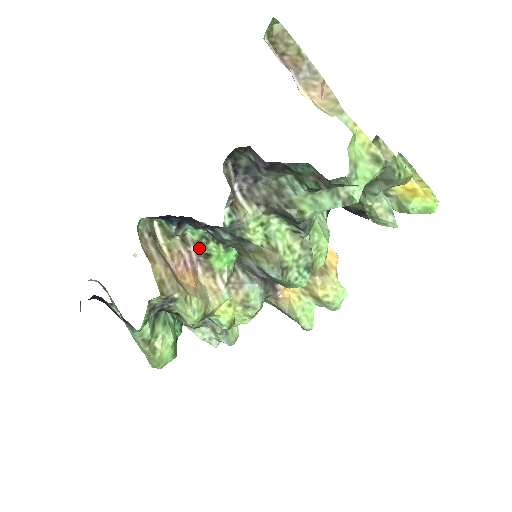
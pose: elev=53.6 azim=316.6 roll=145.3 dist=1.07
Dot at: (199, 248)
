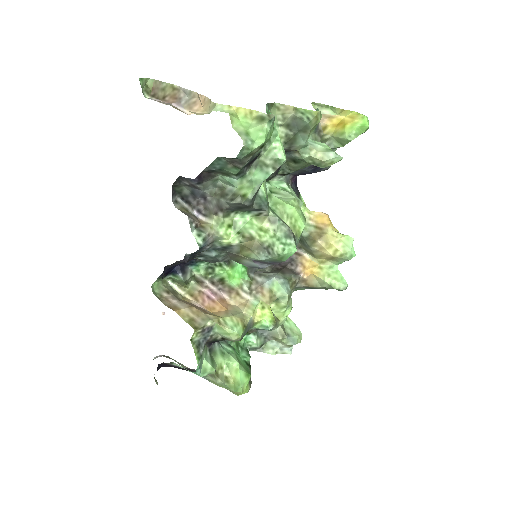
Dot at: (211, 279)
